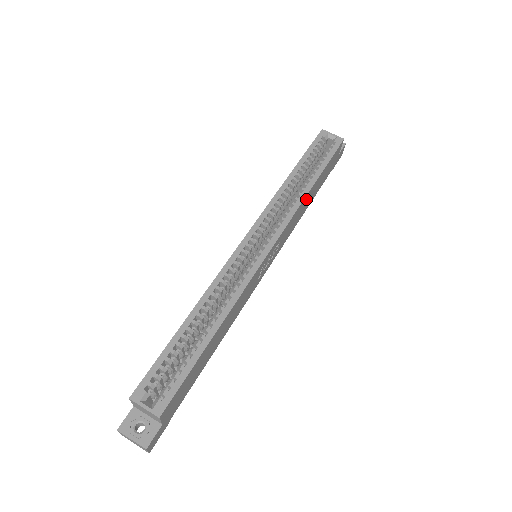
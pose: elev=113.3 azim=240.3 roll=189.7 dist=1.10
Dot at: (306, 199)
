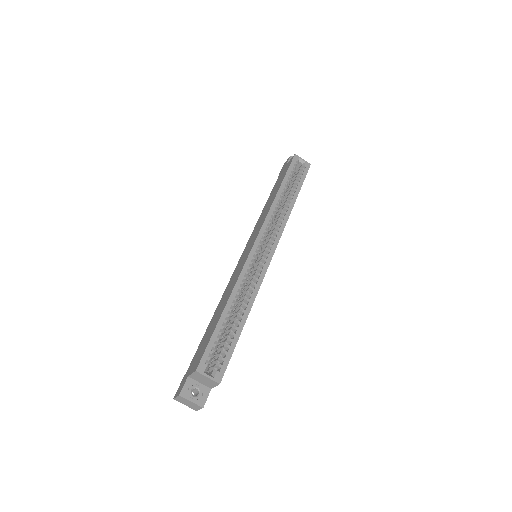
Dot at: occluded
